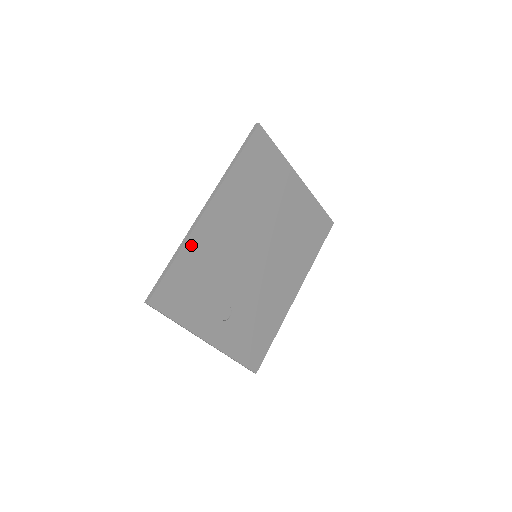
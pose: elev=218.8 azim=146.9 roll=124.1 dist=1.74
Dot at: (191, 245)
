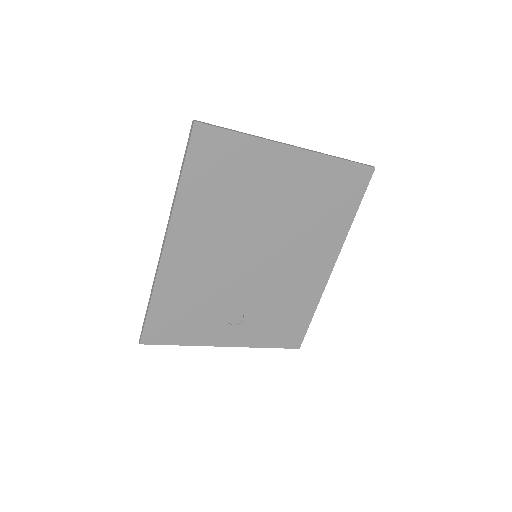
Dot at: (163, 284)
